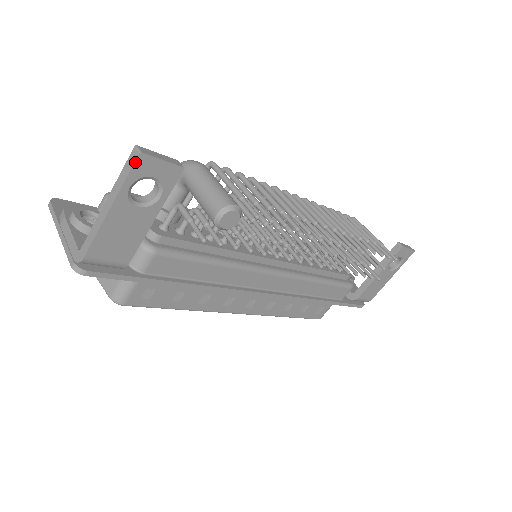
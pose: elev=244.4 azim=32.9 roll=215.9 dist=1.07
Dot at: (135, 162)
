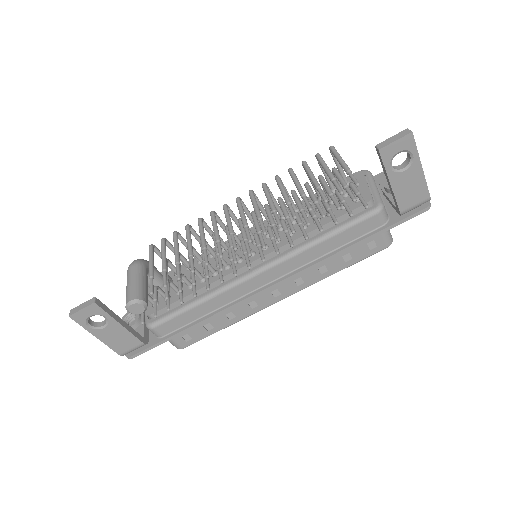
Dot at: (74, 320)
